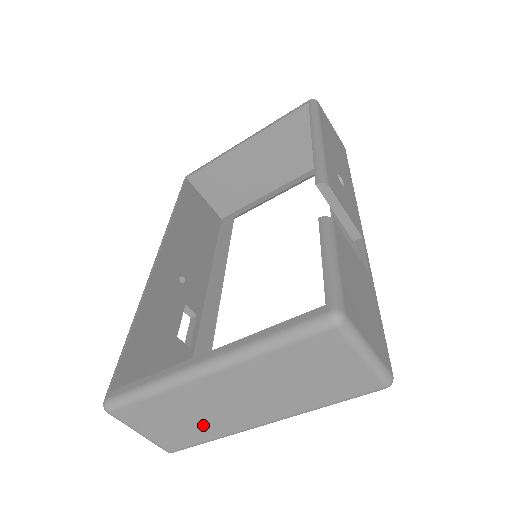
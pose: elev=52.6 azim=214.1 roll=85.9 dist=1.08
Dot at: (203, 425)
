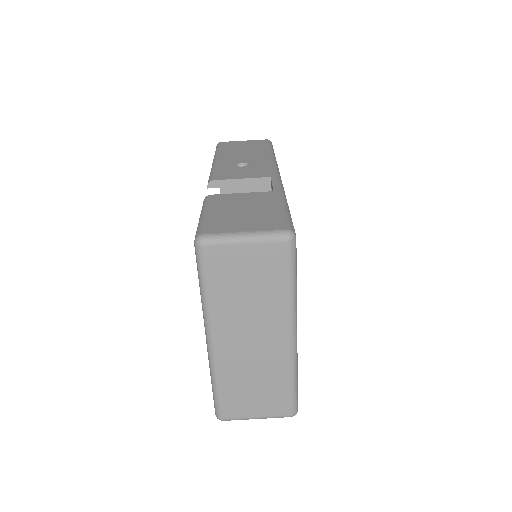
Dot at: (269, 376)
